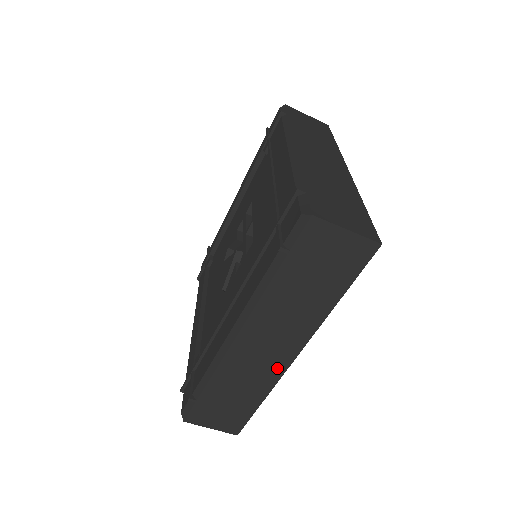
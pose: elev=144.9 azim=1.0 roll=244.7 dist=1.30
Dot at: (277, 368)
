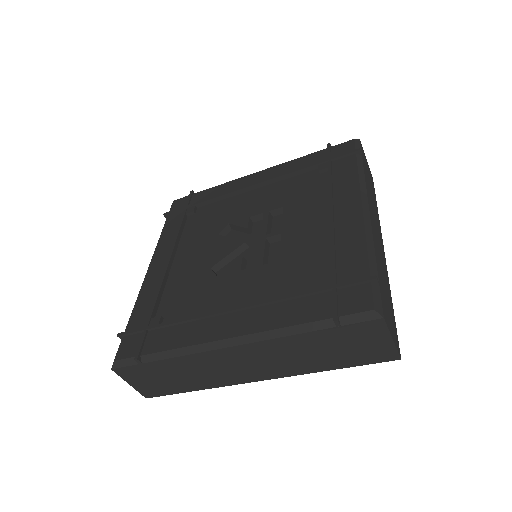
Dot at: (235, 379)
